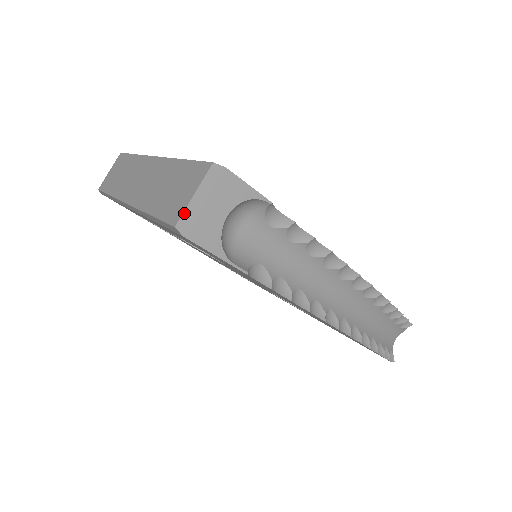
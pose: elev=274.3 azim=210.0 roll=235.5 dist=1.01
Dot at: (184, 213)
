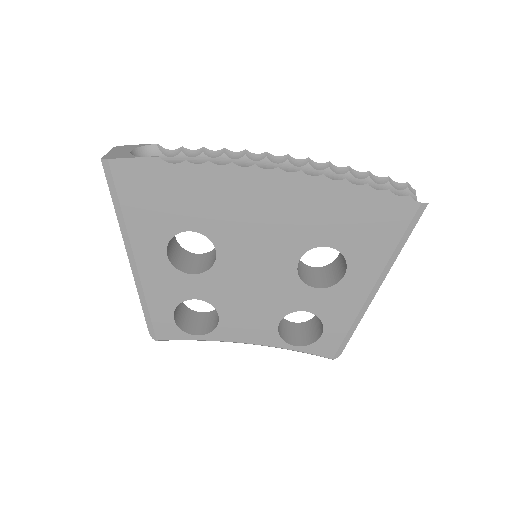
Dot at: (104, 156)
